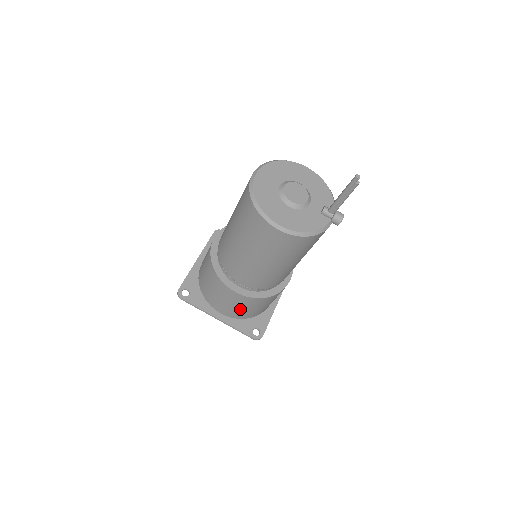
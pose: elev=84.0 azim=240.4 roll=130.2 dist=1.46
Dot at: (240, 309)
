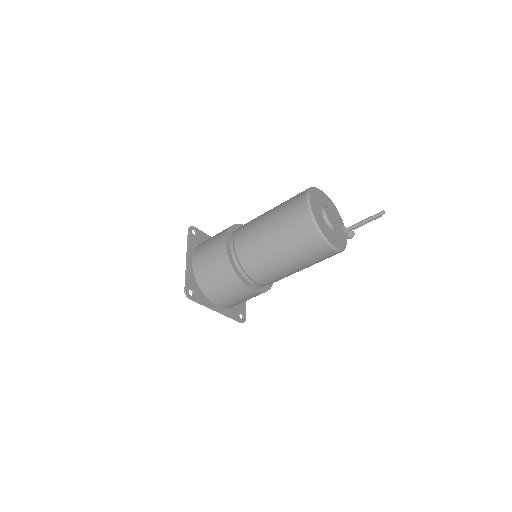
Dot at: (241, 301)
